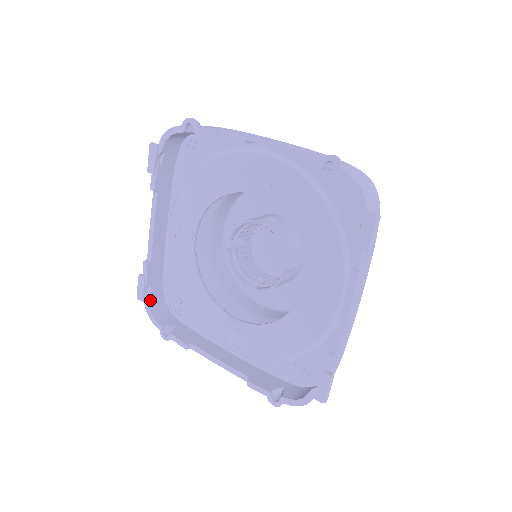
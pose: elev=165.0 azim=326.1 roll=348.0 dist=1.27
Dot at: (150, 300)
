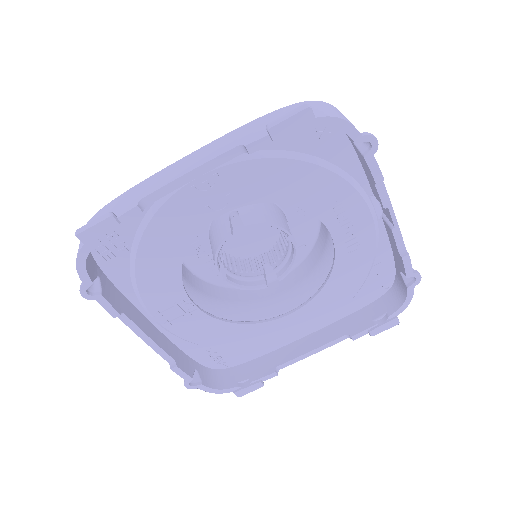
Dot at: (94, 244)
